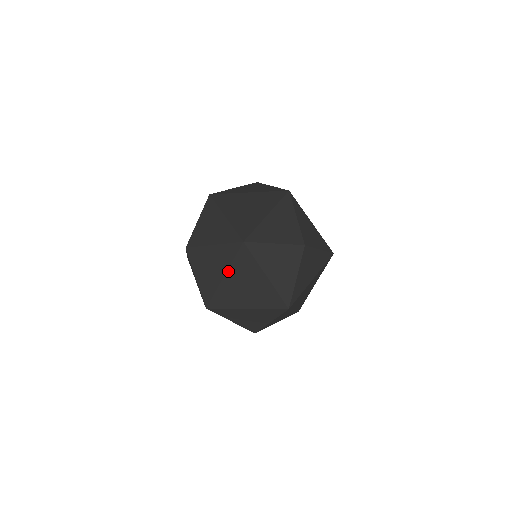
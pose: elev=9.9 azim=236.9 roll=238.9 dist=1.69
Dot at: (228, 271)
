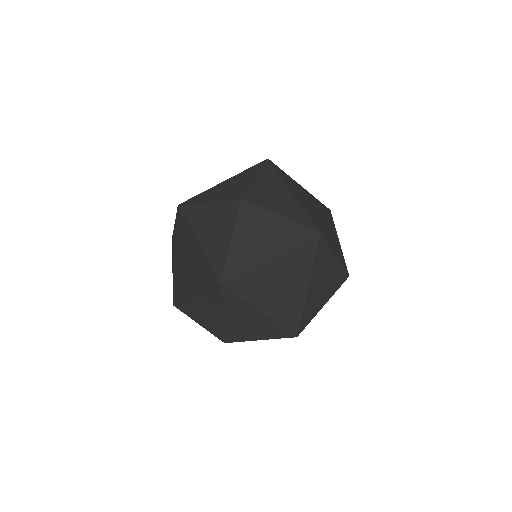
Dot at: occluded
